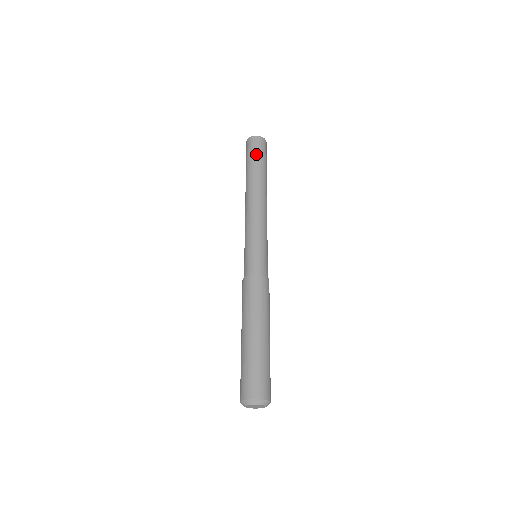
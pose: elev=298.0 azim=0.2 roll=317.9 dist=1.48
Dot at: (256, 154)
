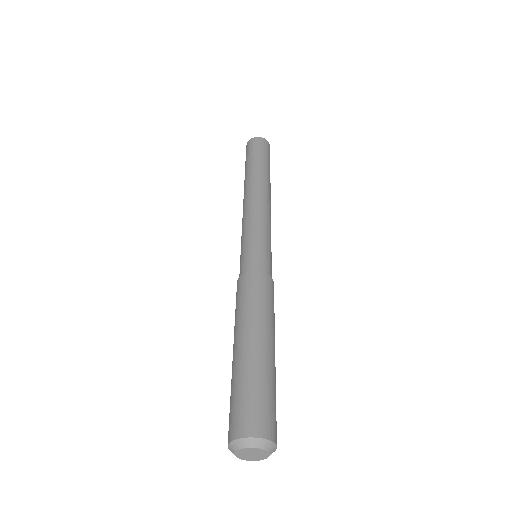
Dot at: (252, 153)
